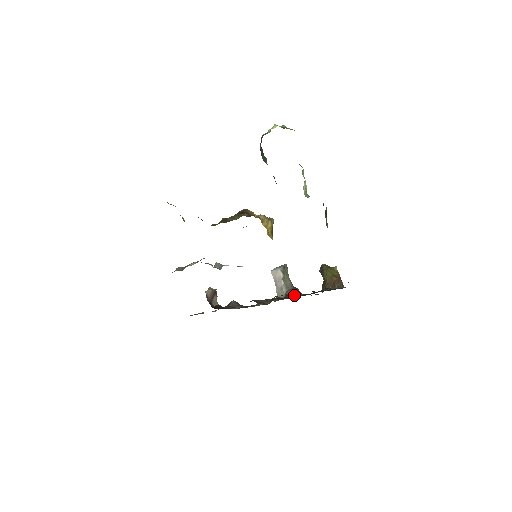
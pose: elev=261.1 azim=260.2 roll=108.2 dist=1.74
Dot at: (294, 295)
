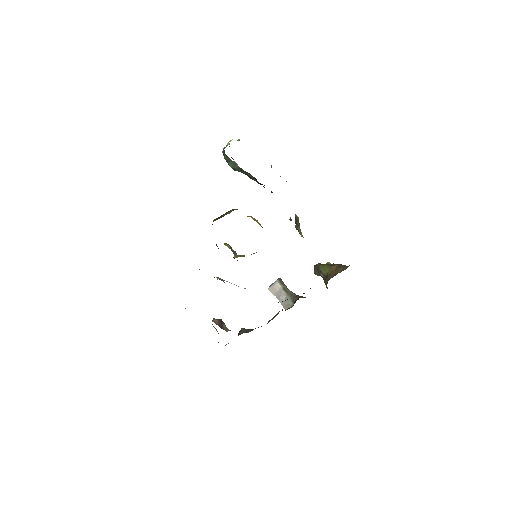
Dot at: occluded
